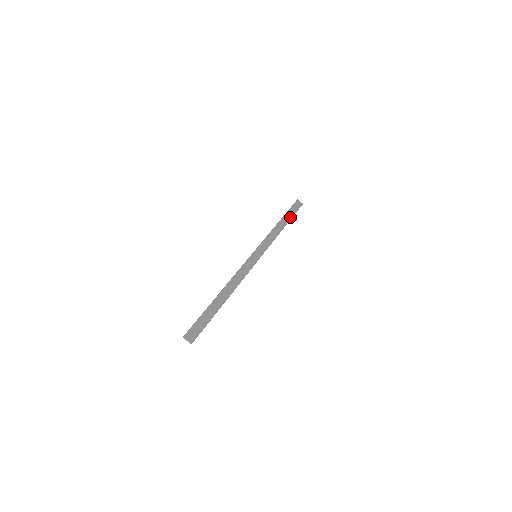
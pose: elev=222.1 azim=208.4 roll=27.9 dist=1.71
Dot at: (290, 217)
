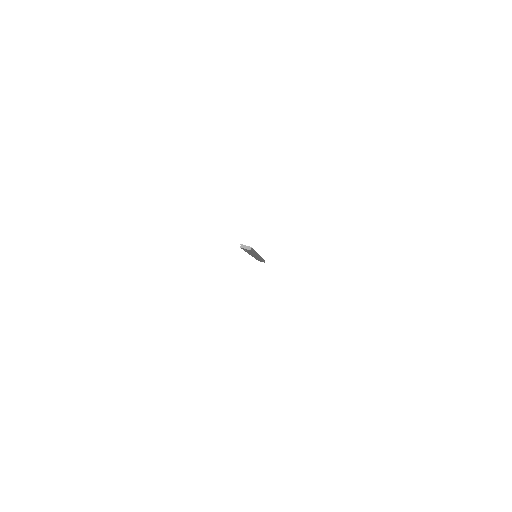
Dot at: occluded
